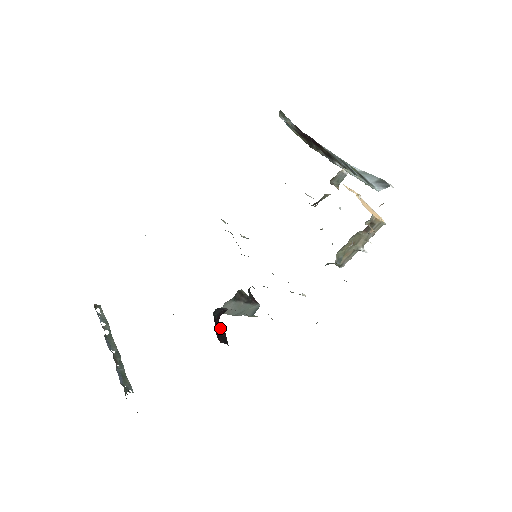
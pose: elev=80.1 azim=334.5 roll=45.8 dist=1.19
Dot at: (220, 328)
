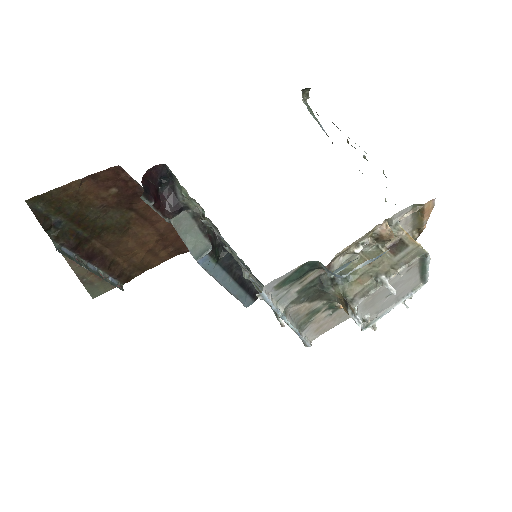
Dot at: (155, 193)
